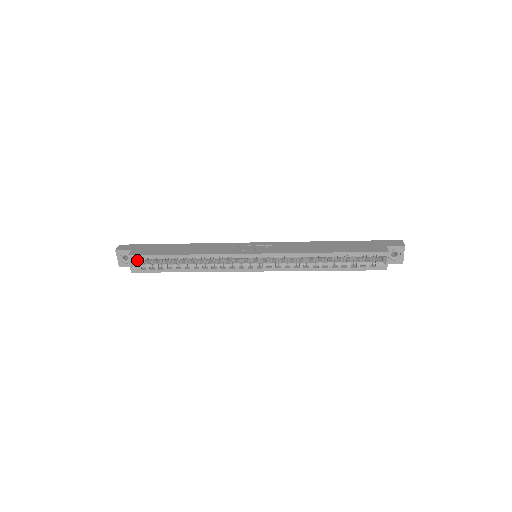
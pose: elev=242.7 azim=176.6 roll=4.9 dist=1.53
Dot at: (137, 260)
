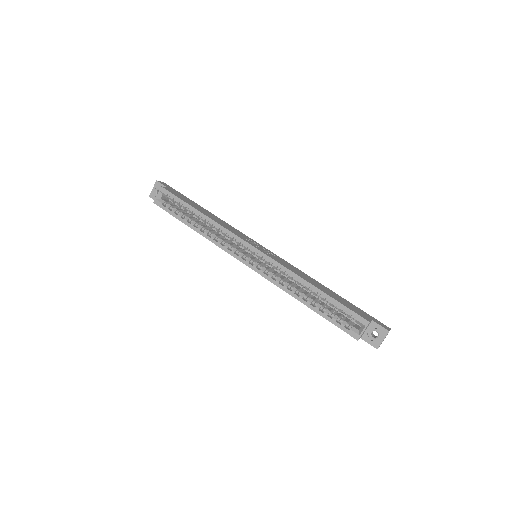
Dot at: (165, 195)
